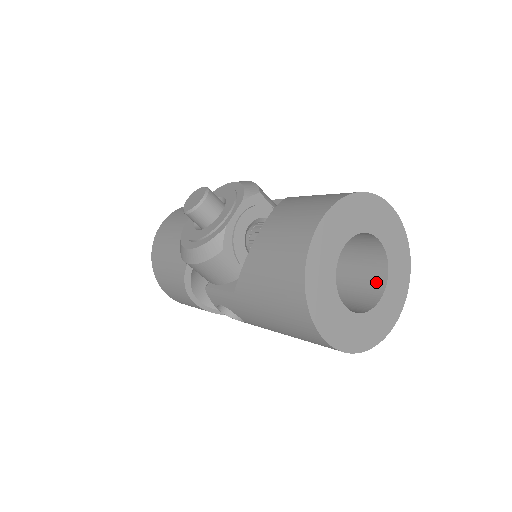
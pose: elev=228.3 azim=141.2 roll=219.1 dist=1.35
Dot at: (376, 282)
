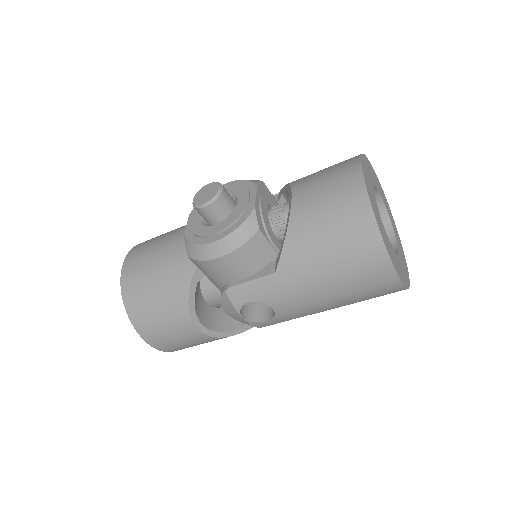
Dot at: occluded
